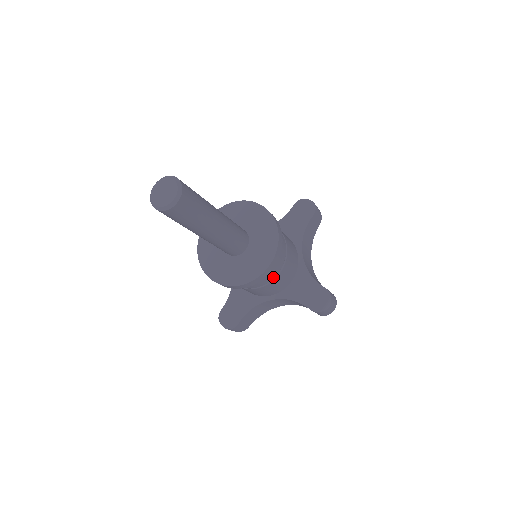
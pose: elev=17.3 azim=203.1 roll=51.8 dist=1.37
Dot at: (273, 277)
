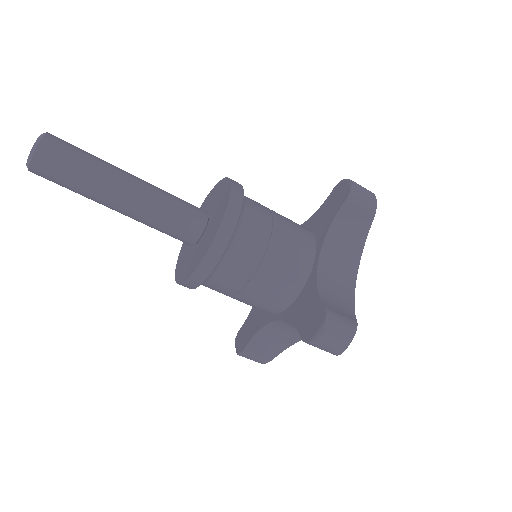
Dot at: (269, 215)
